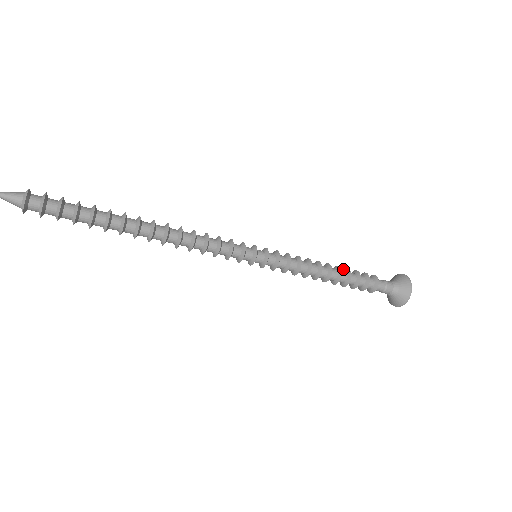
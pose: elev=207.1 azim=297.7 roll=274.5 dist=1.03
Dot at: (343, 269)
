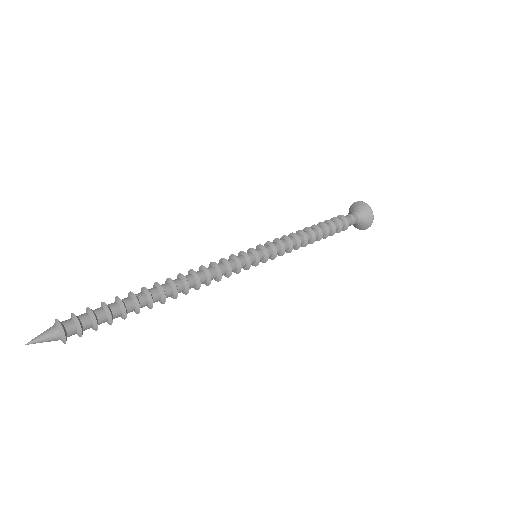
Dot at: (326, 225)
